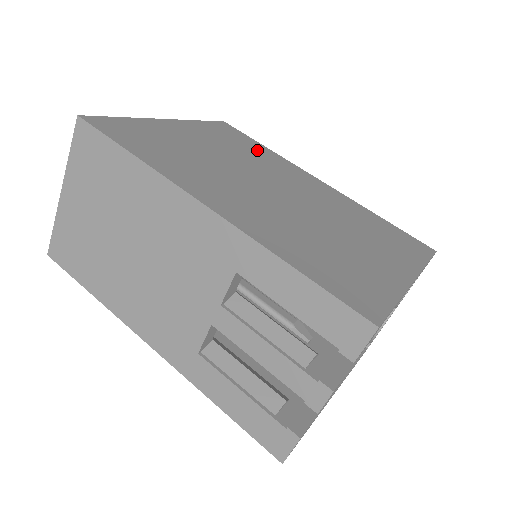
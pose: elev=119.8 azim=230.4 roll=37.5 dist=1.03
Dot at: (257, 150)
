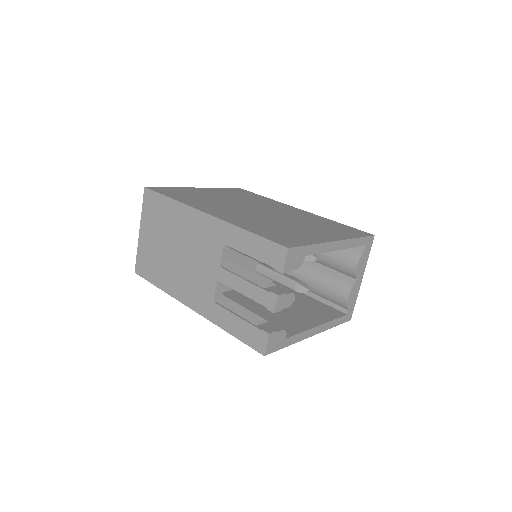
Dot at: (257, 198)
